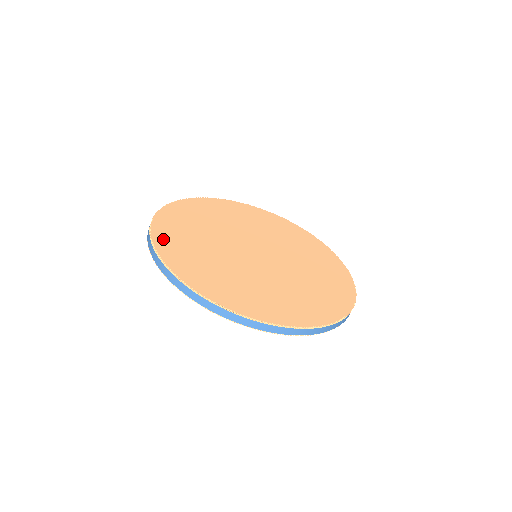
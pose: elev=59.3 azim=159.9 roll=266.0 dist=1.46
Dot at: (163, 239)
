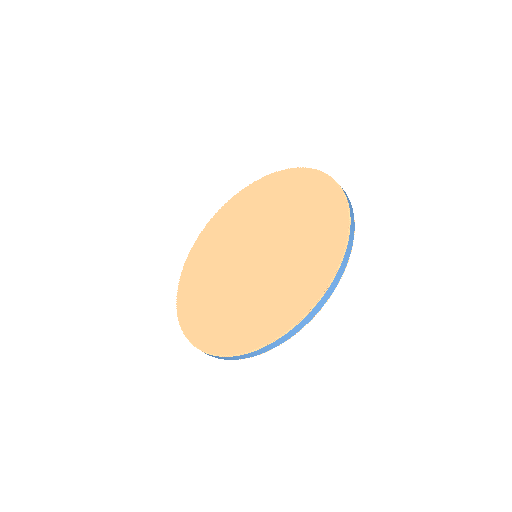
Dot at: (184, 293)
